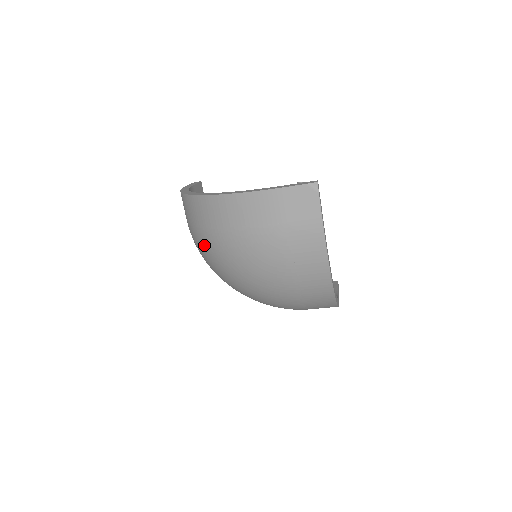
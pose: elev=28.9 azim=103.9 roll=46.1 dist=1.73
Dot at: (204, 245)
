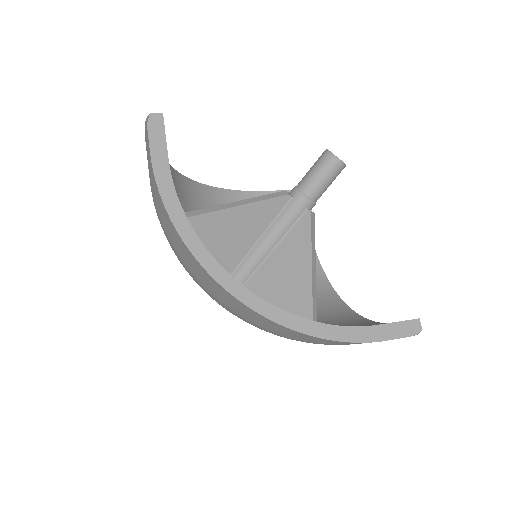
Dot at: occluded
